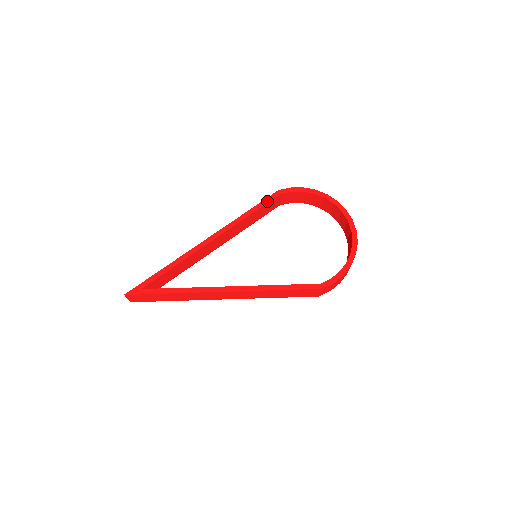
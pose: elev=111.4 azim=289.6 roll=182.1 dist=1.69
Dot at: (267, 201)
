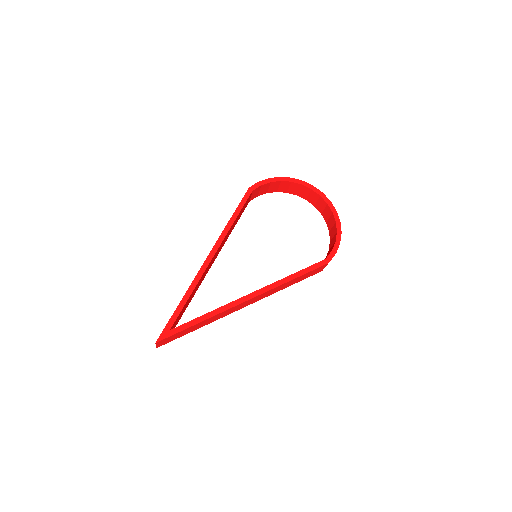
Dot at: (244, 201)
